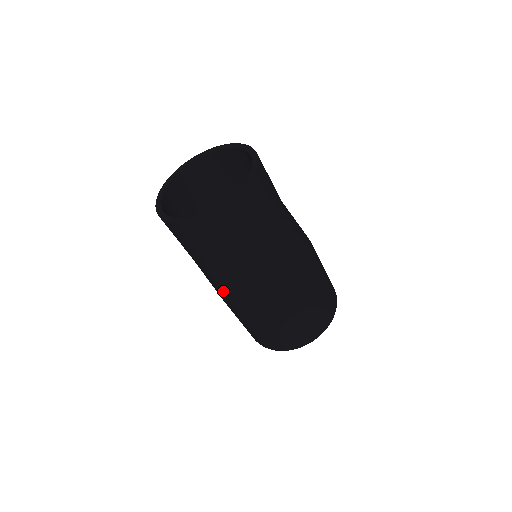
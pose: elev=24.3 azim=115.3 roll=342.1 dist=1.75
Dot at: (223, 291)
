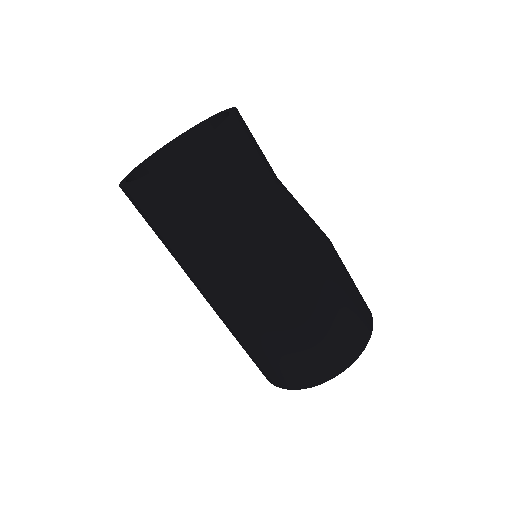
Dot at: occluded
